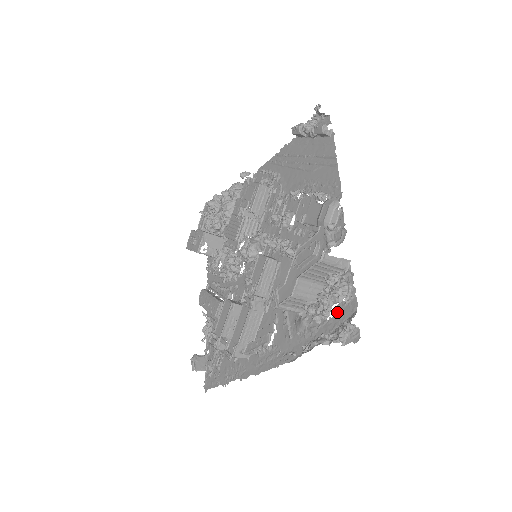
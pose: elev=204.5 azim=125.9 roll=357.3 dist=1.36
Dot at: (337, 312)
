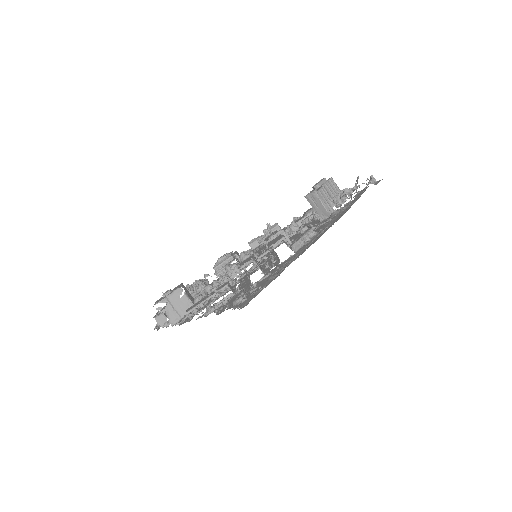
Dot at: (356, 196)
